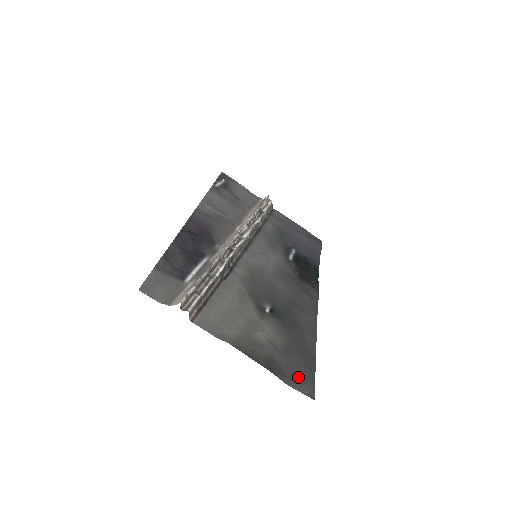
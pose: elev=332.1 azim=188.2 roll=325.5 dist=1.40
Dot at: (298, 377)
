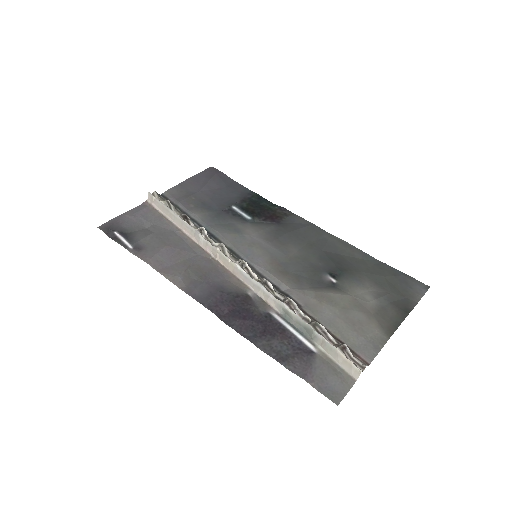
Dot at: (407, 289)
